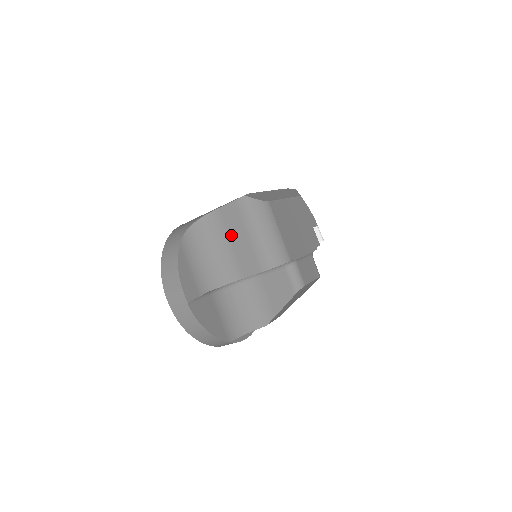
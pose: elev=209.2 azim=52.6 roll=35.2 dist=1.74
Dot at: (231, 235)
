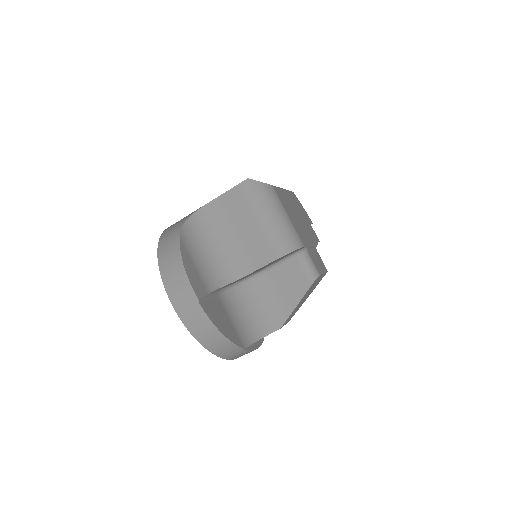
Dot at: (235, 224)
